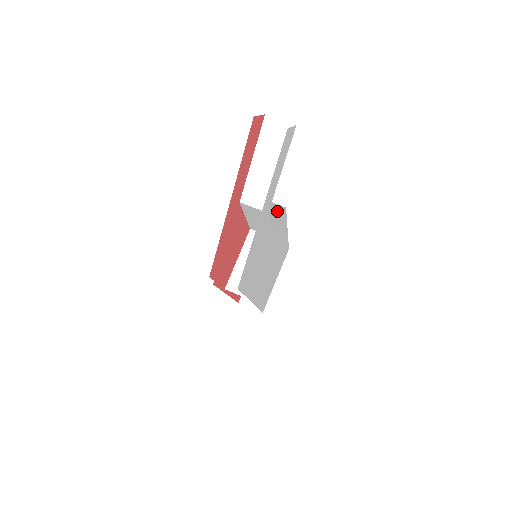
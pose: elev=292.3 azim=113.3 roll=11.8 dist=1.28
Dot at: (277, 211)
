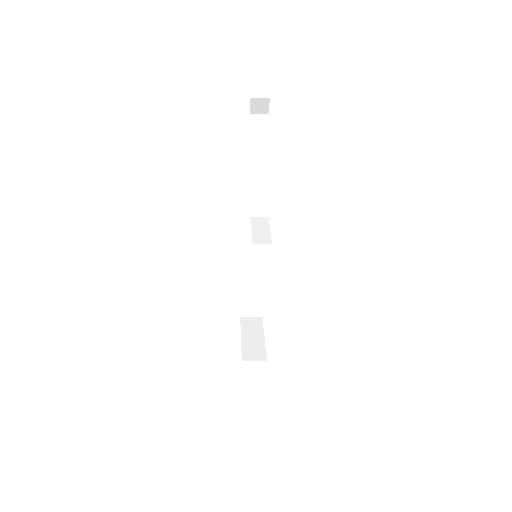
Dot at: occluded
